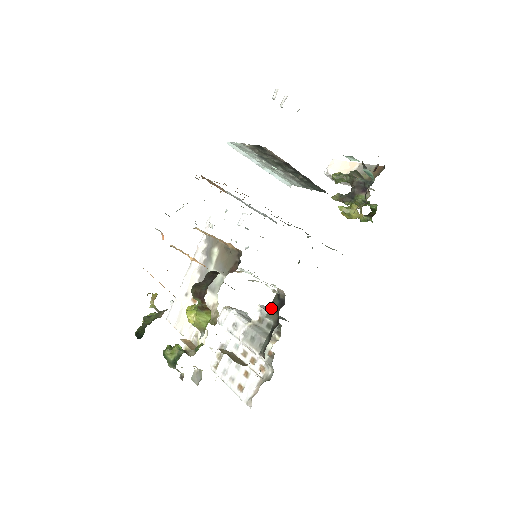
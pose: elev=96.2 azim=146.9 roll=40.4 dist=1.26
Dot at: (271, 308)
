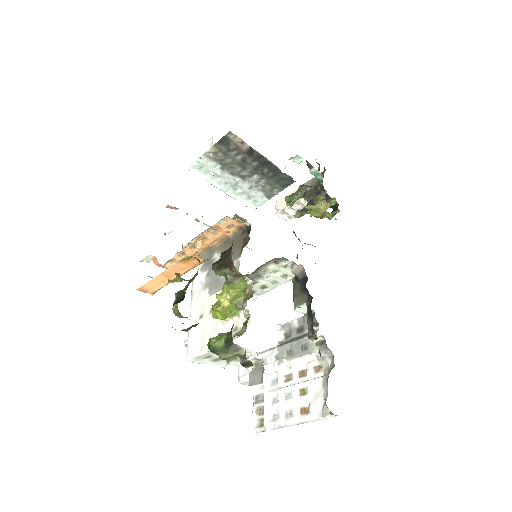
Dot at: (295, 295)
